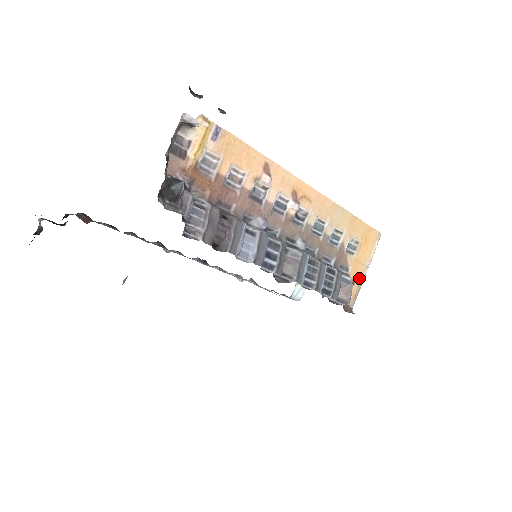
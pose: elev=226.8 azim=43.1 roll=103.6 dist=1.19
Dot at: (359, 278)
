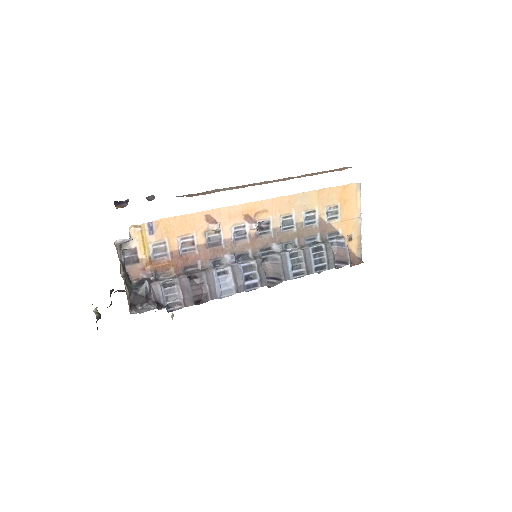
Dot at: (355, 231)
